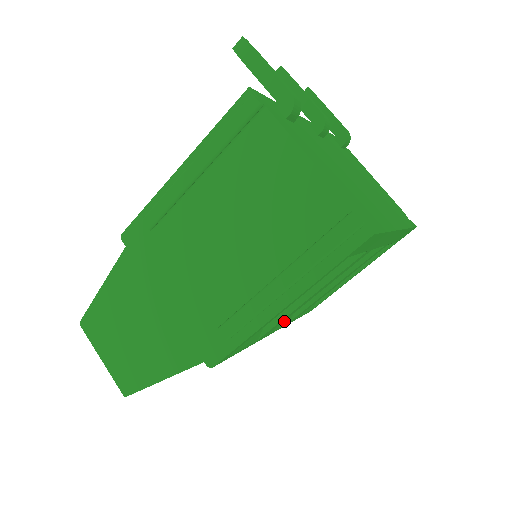
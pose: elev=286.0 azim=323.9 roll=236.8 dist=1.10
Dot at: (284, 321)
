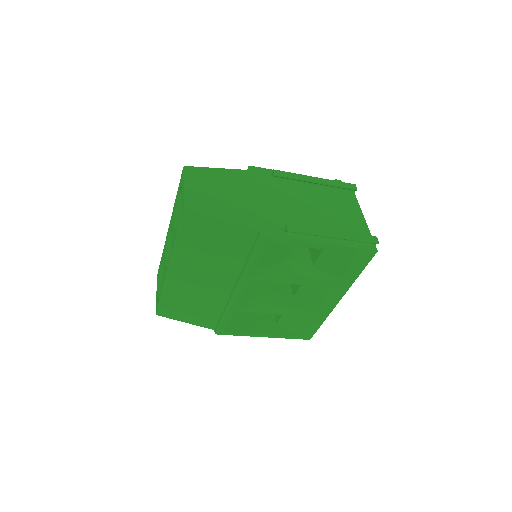
Dot at: (245, 294)
